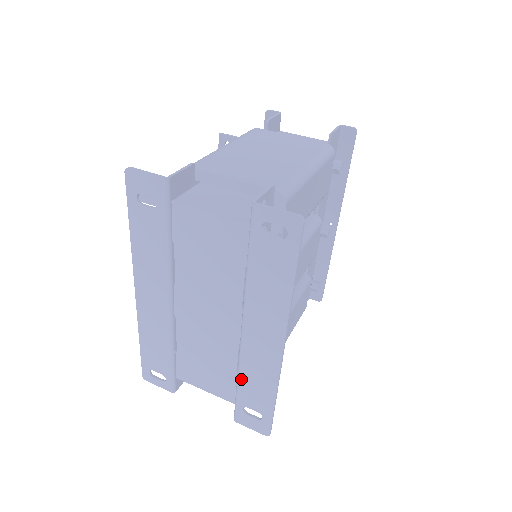
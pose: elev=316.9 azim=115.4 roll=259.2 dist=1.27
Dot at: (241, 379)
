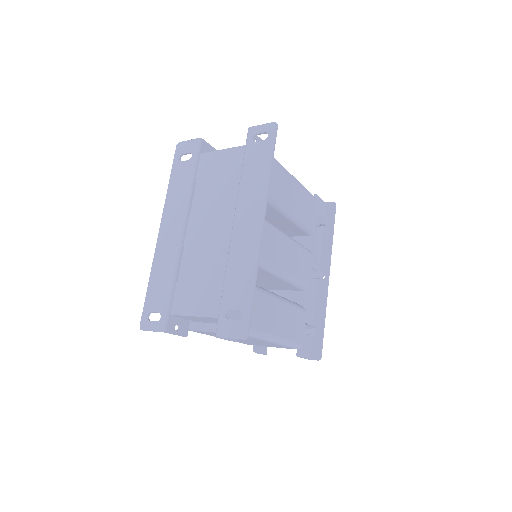
Dot at: (227, 276)
